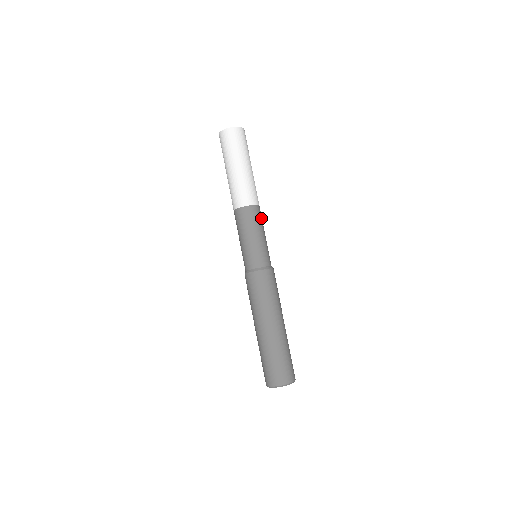
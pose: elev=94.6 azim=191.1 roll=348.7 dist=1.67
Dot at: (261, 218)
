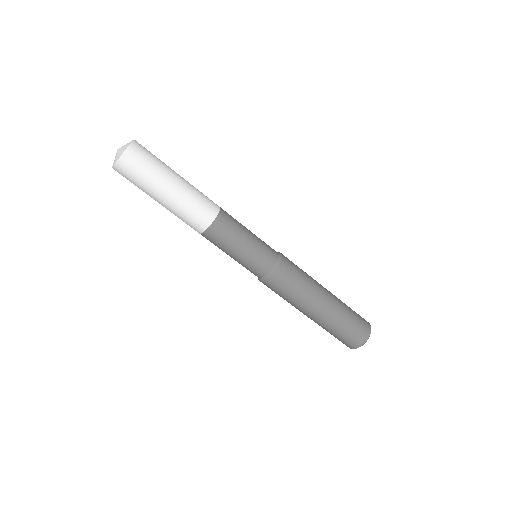
Dot at: (230, 225)
